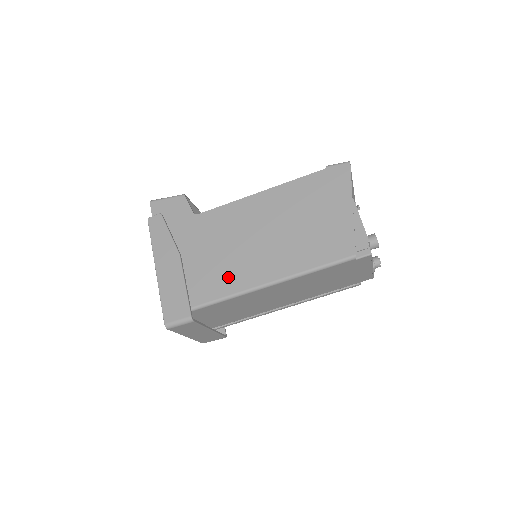
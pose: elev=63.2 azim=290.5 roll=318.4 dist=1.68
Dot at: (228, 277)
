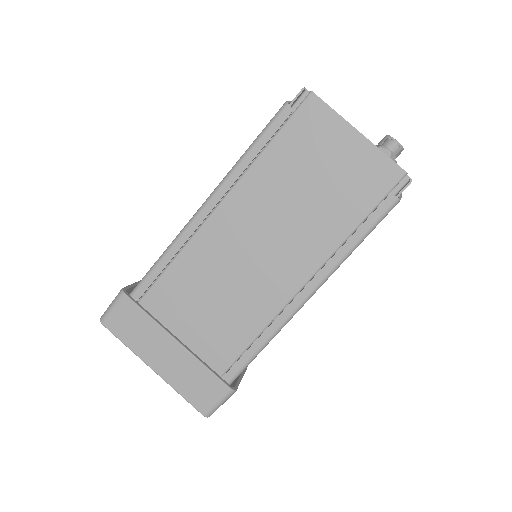
Dot at: occluded
